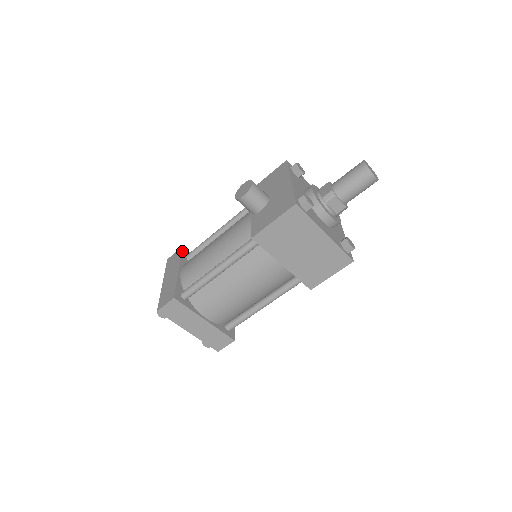
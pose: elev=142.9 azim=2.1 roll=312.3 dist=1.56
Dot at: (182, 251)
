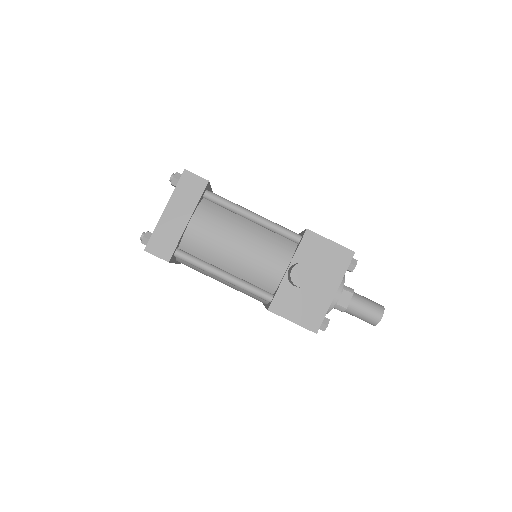
Dot at: (205, 188)
